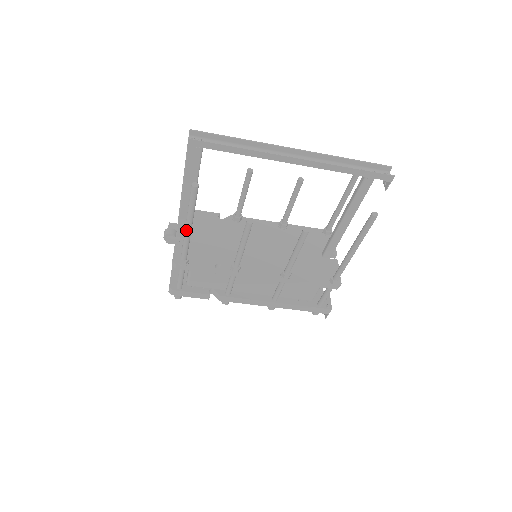
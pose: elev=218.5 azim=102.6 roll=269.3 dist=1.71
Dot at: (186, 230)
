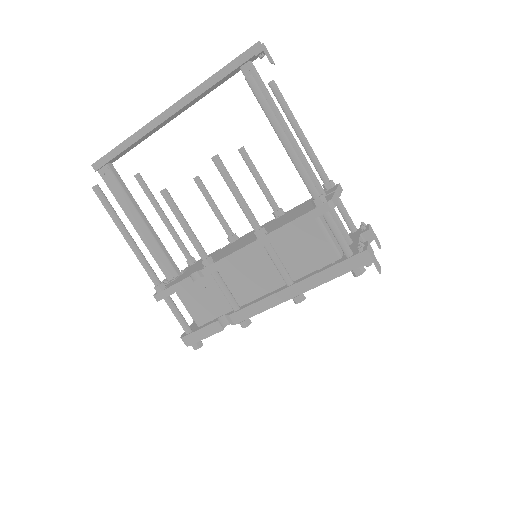
Dot at: (128, 243)
